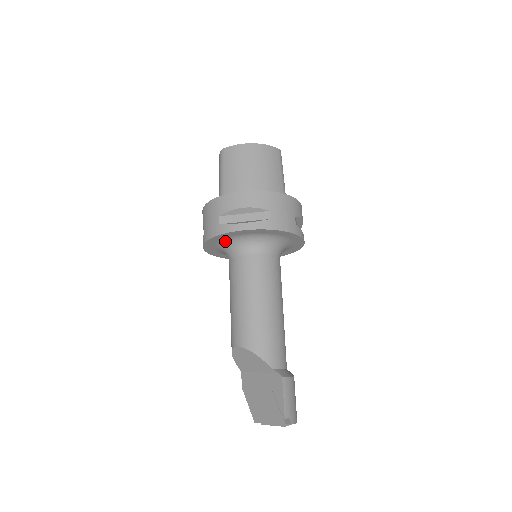
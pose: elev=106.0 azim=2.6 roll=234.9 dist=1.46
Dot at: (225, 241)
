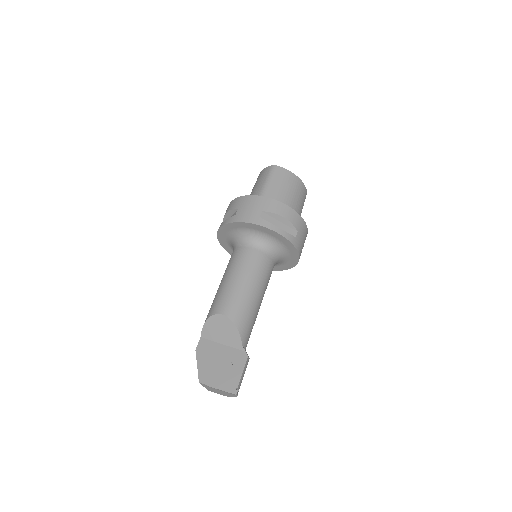
Dot at: (251, 231)
